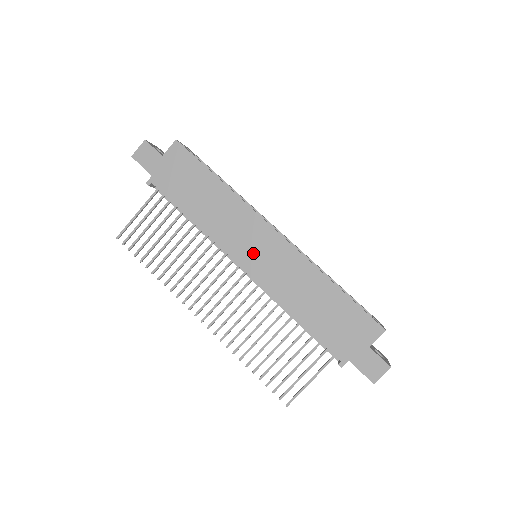
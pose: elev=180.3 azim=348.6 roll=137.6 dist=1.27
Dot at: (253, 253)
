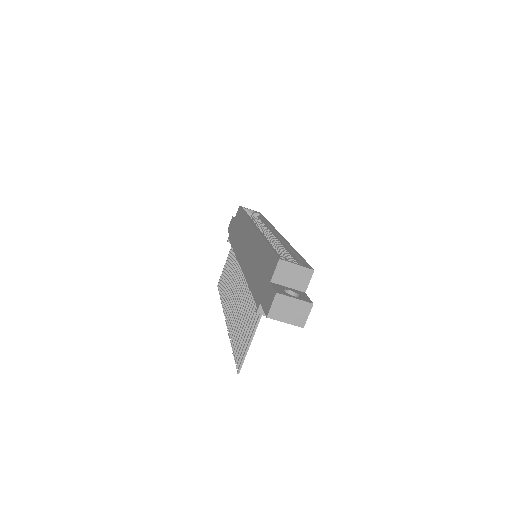
Dot at: (244, 250)
